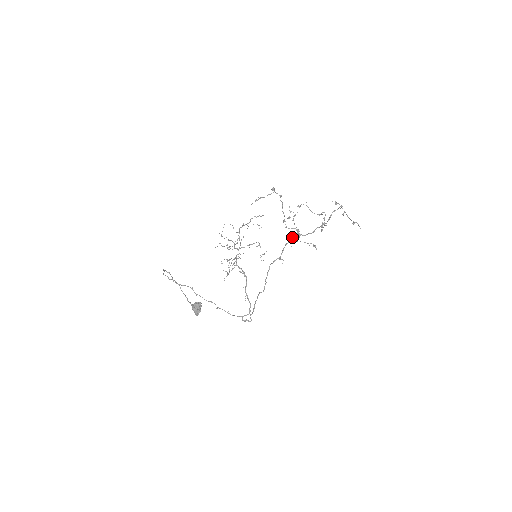
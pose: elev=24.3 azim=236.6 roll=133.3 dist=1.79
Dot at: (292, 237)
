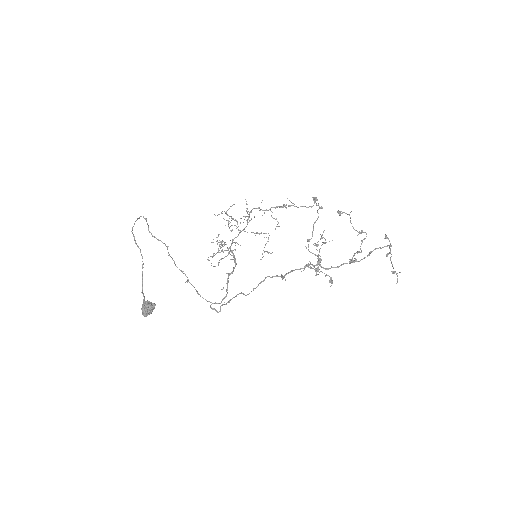
Dot at: (308, 265)
